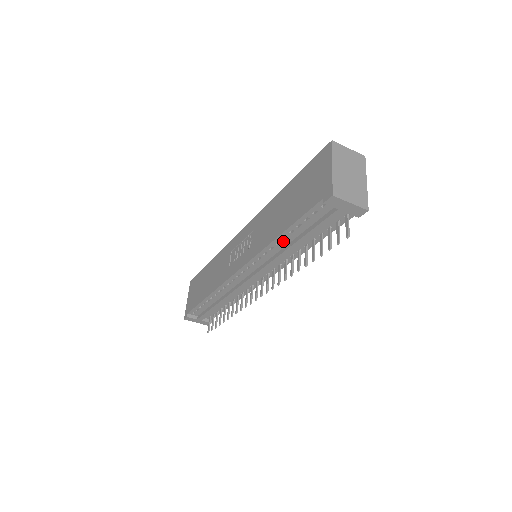
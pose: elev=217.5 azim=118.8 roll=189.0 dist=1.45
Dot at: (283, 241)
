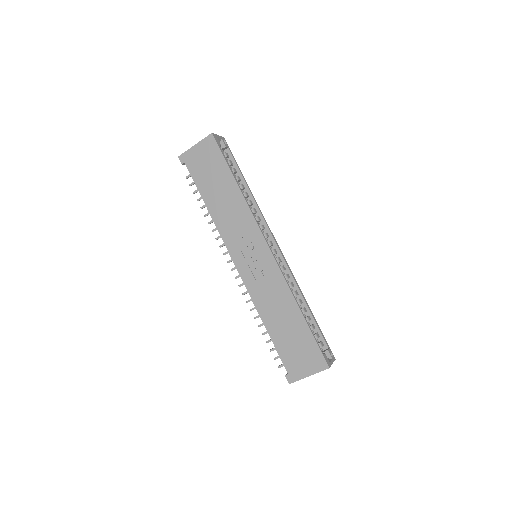
Dot at: occluded
